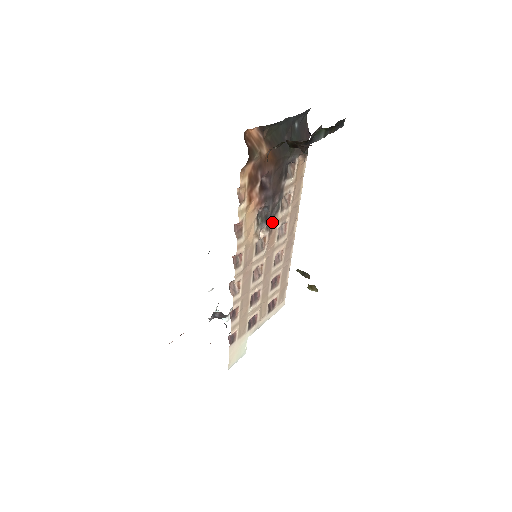
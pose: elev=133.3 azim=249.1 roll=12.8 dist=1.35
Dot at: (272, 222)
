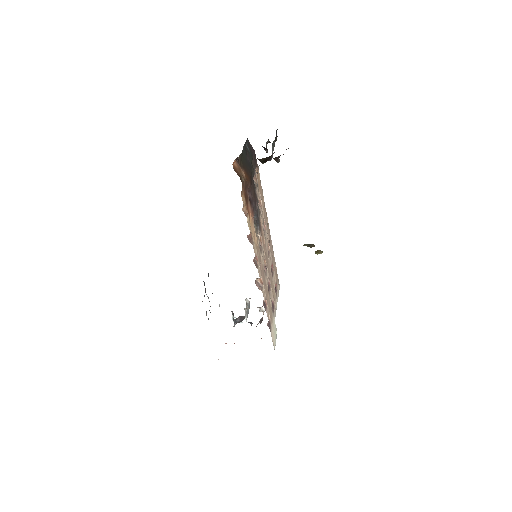
Dot at: (259, 224)
